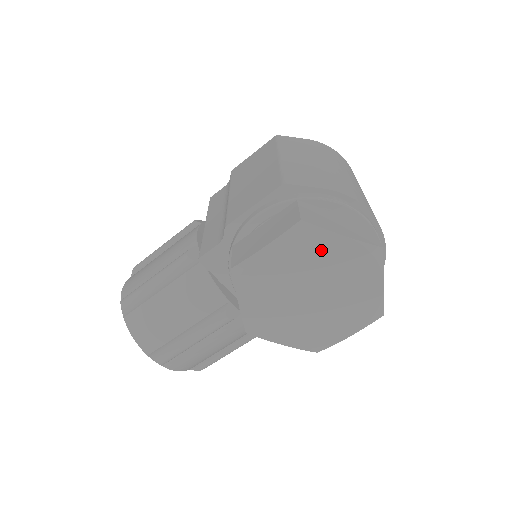
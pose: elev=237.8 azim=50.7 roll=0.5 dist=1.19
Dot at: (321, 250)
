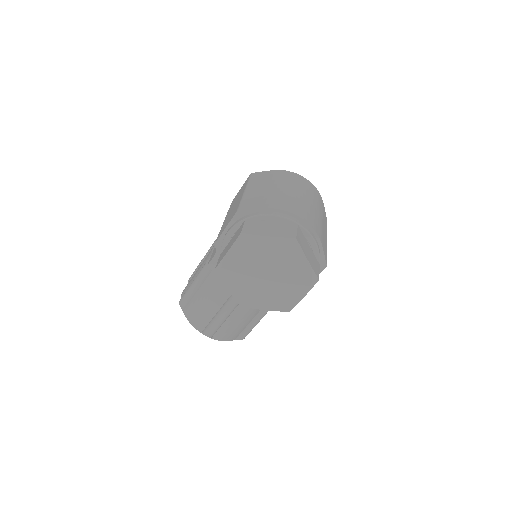
Dot at: (260, 247)
